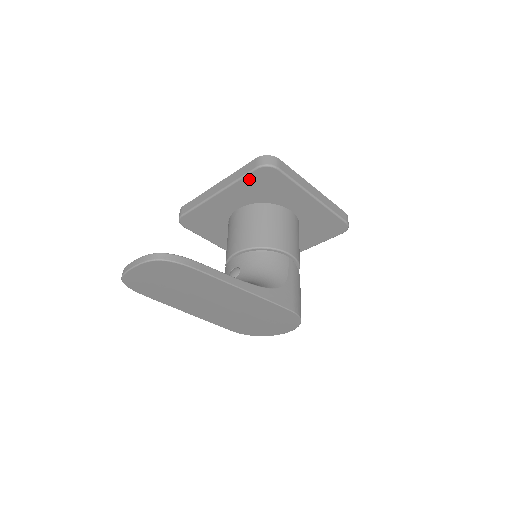
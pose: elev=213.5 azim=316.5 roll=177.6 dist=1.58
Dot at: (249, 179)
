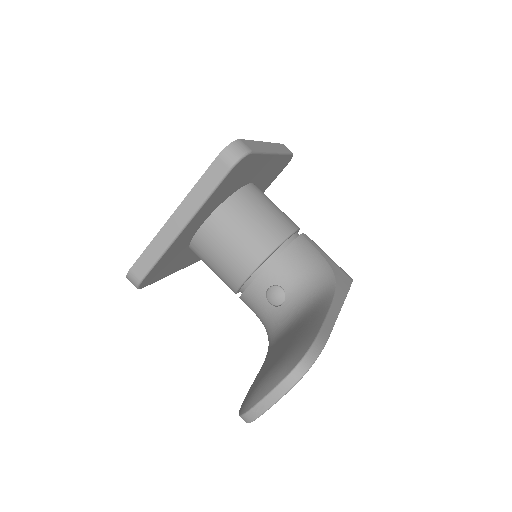
Dot at: (221, 186)
